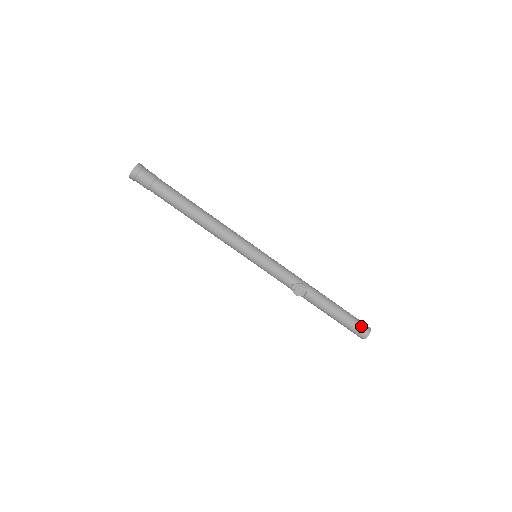
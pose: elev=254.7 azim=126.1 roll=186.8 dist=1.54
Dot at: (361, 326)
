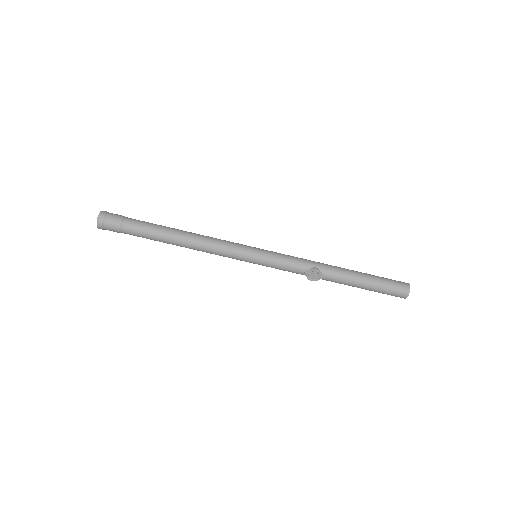
Dot at: (397, 288)
